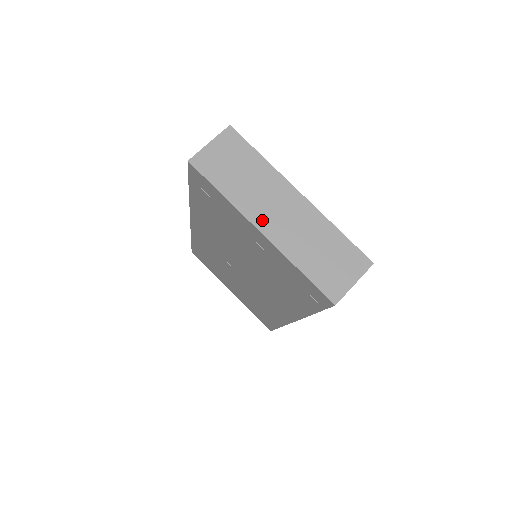
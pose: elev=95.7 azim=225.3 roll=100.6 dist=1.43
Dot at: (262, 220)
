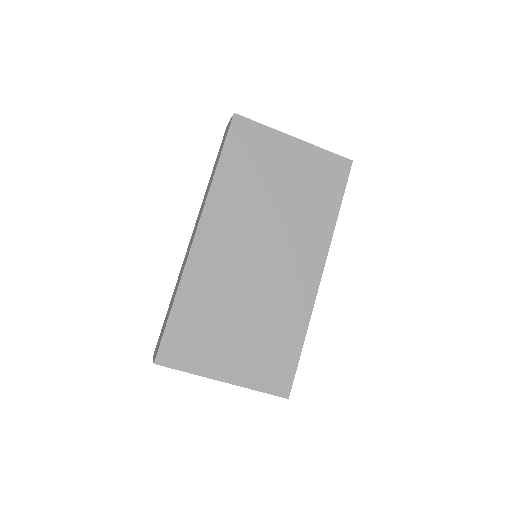
Dot at: occluded
